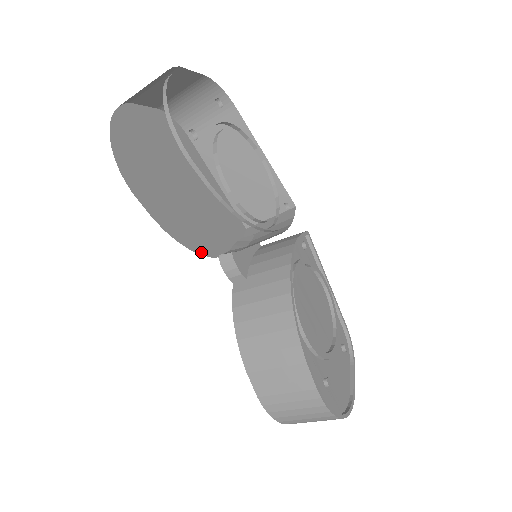
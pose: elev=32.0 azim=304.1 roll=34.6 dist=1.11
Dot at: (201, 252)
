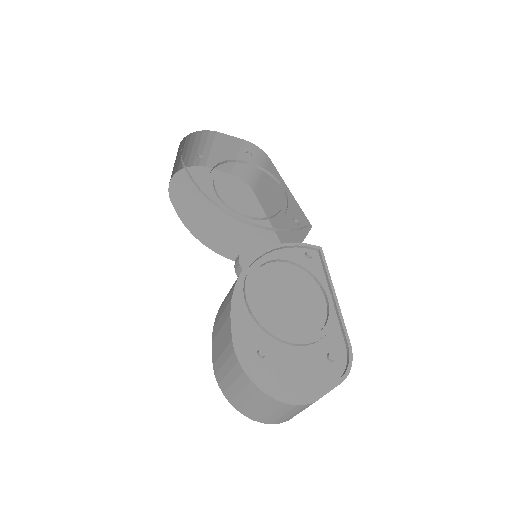
Dot at: (216, 251)
